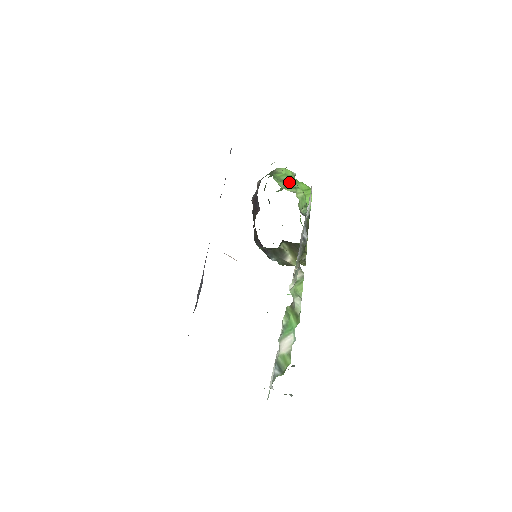
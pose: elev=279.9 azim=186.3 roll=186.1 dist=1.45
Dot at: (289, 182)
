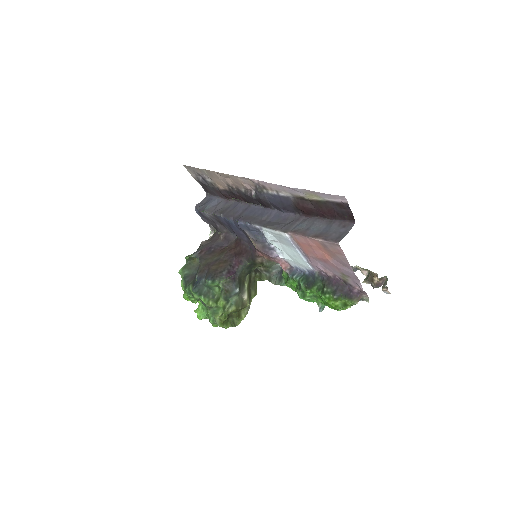
Dot at: occluded
